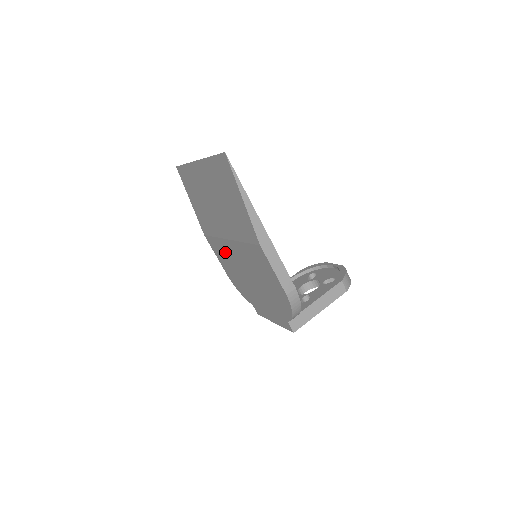
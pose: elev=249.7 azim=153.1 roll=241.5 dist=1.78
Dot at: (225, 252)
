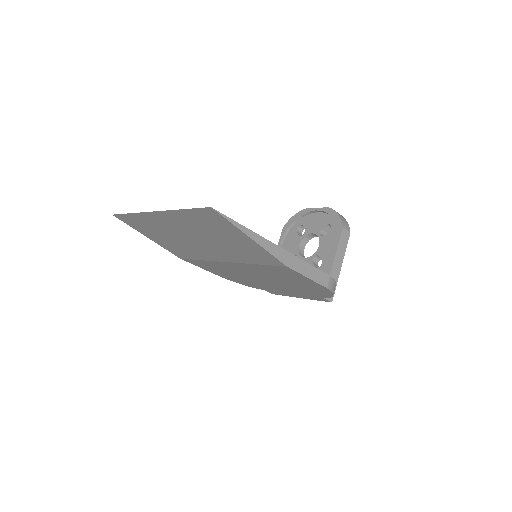
Dot at: (219, 267)
